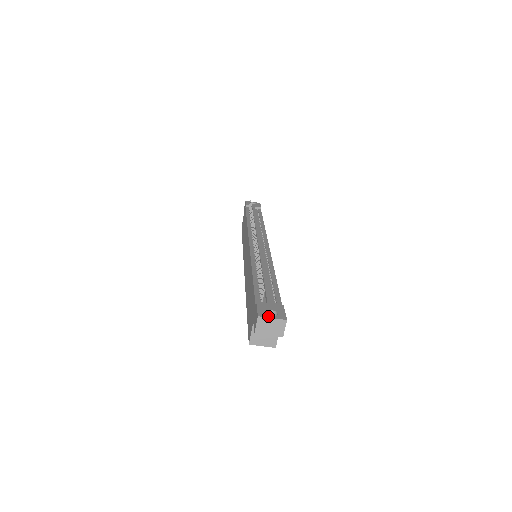
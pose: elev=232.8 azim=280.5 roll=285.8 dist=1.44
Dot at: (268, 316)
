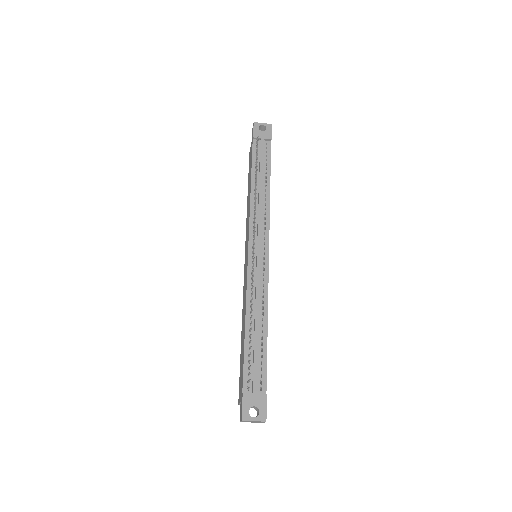
Dot at: (250, 419)
